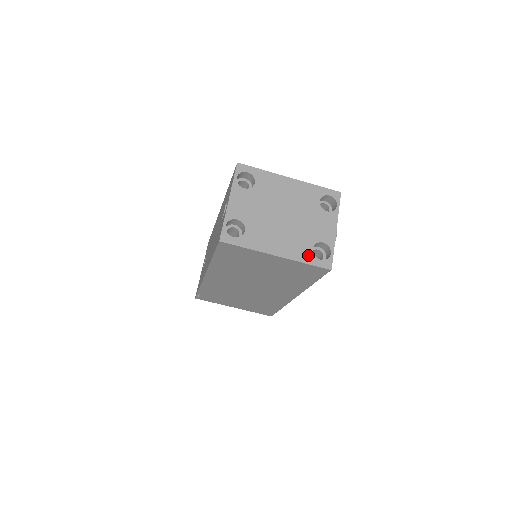
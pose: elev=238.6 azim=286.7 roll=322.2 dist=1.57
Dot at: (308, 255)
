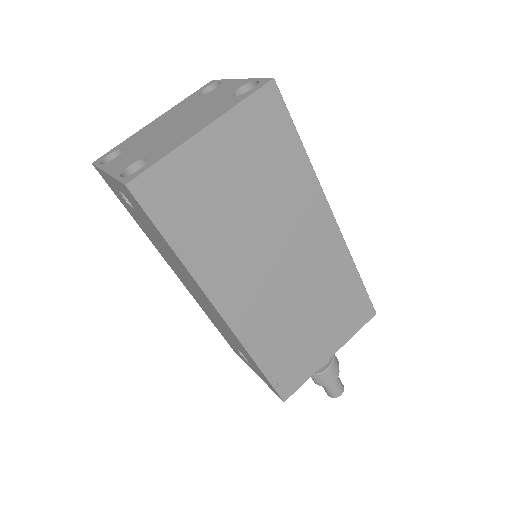
Dot at: (235, 100)
